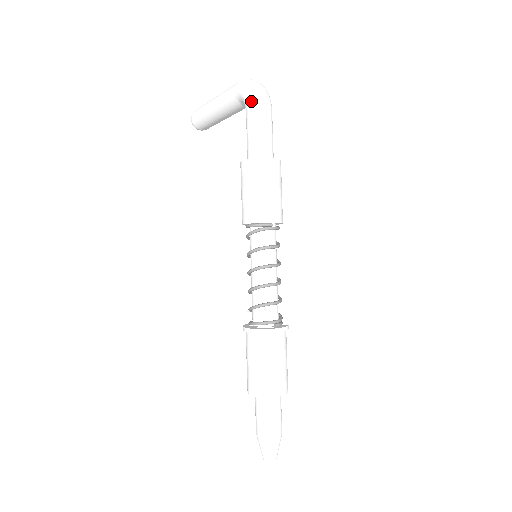
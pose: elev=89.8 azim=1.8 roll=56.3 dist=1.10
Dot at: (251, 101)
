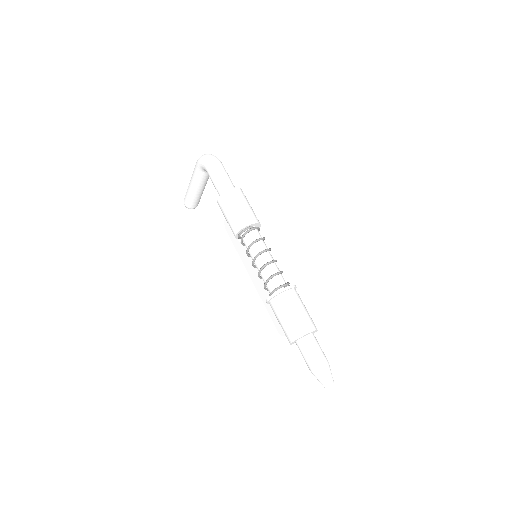
Dot at: (207, 165)
